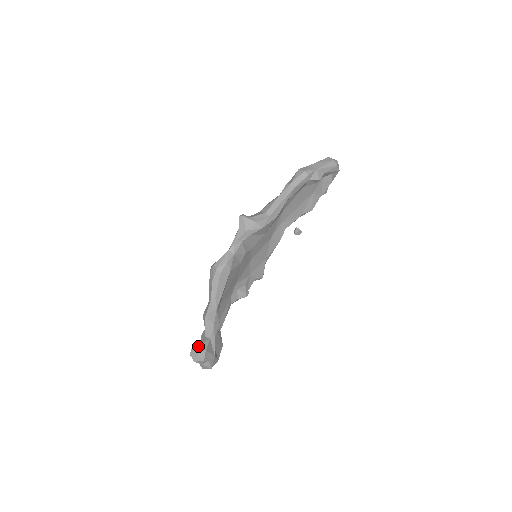
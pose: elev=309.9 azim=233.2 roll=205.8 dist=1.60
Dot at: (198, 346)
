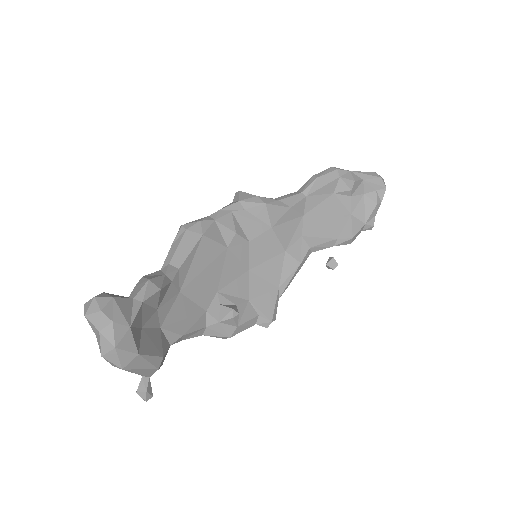
Dot at: (104, 292)
